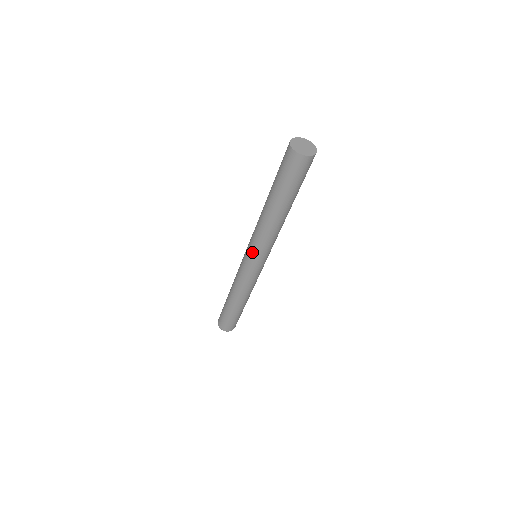
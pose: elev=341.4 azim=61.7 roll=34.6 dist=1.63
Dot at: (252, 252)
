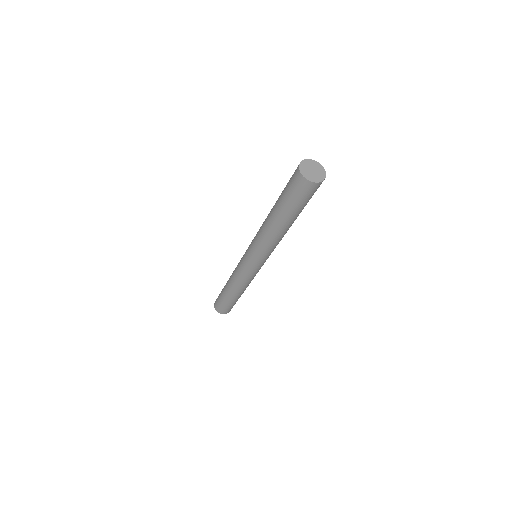
Dot at: (252, 254)
